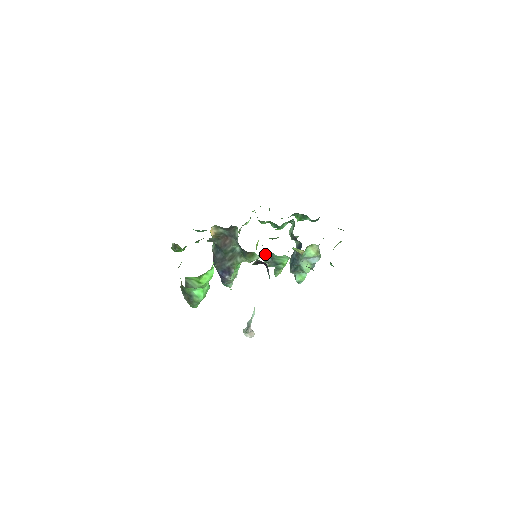
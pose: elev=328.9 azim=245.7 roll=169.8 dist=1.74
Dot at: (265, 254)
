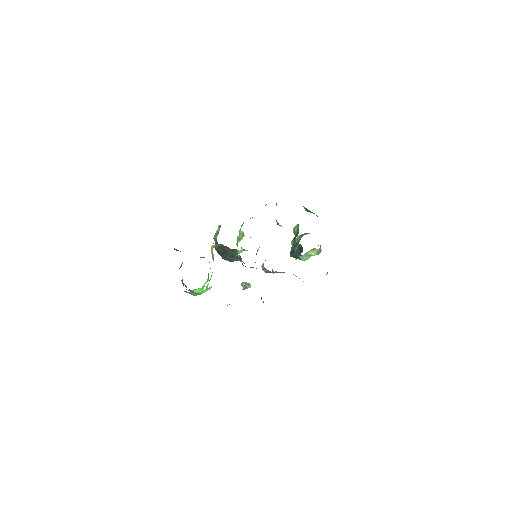
Dot at: (263, 268)
